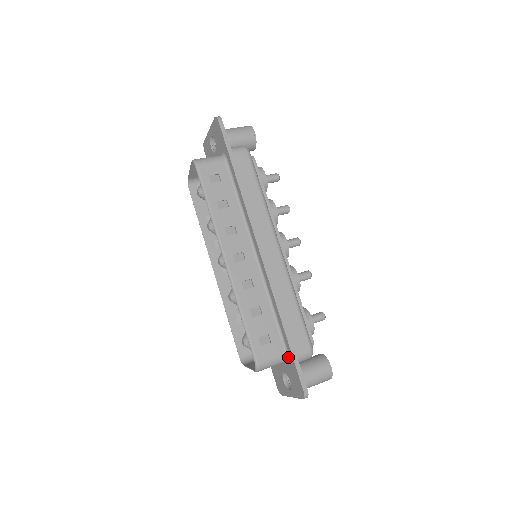
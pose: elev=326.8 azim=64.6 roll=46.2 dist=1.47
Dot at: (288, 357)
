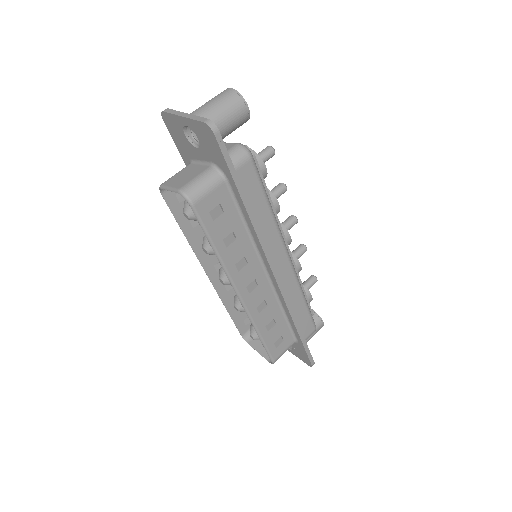
Dot at: (297, 343)
